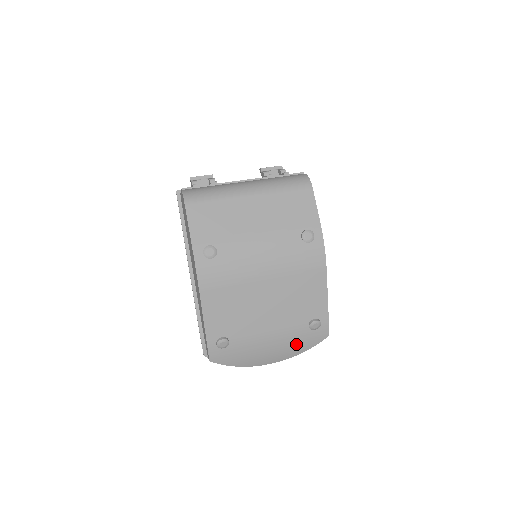
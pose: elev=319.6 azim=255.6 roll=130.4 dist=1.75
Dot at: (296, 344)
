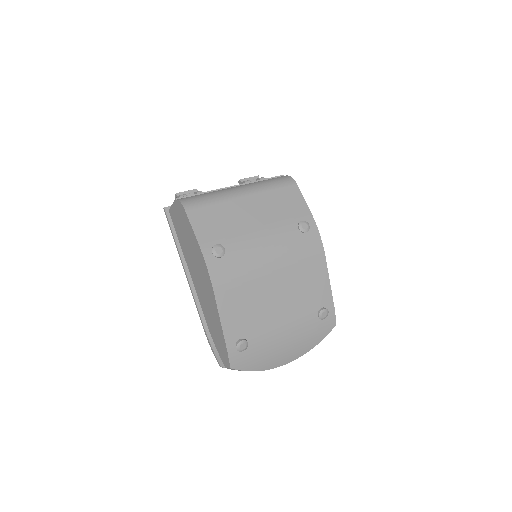
Dot at: (309, 337)
